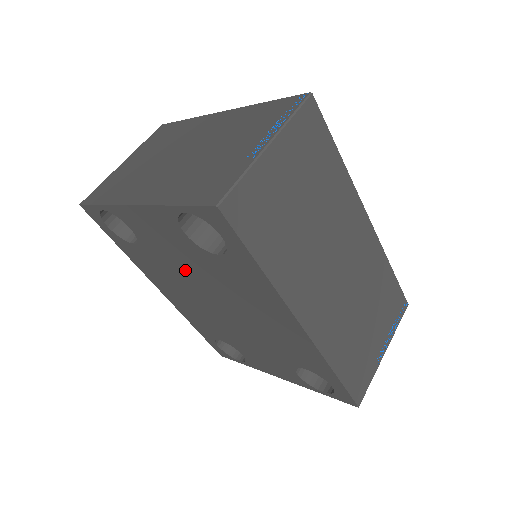
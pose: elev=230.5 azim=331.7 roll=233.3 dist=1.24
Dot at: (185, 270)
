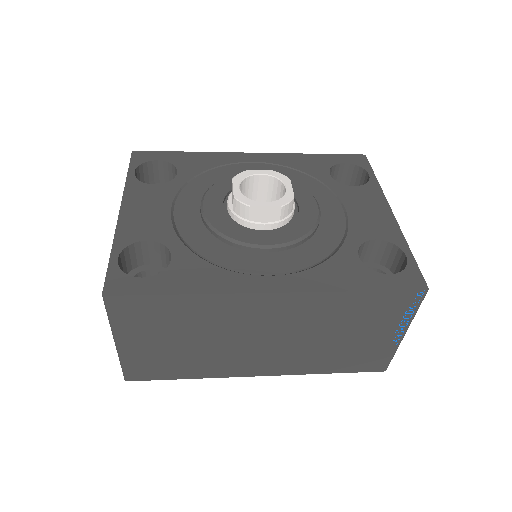
Dot at: occluded
